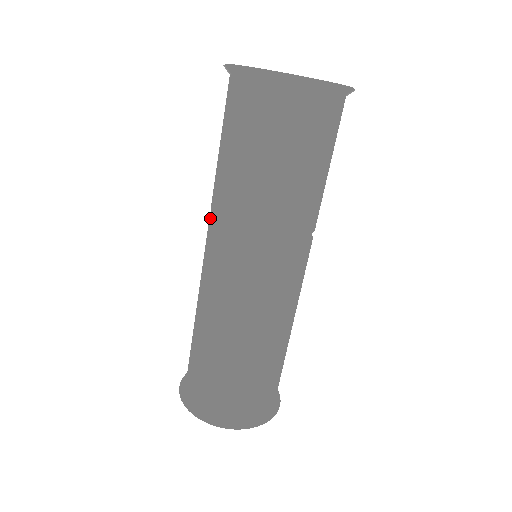
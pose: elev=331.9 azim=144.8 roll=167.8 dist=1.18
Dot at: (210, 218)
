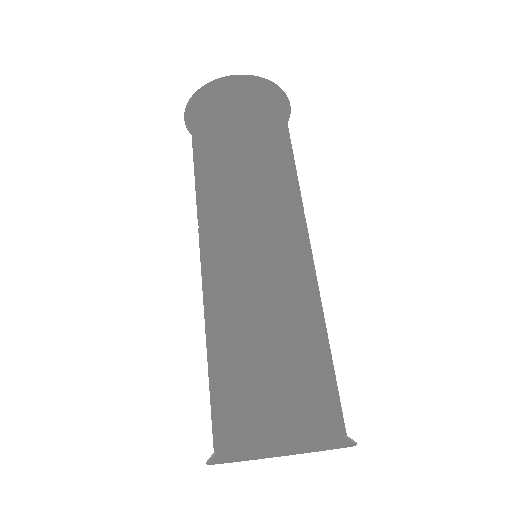
Dot at: occluded
